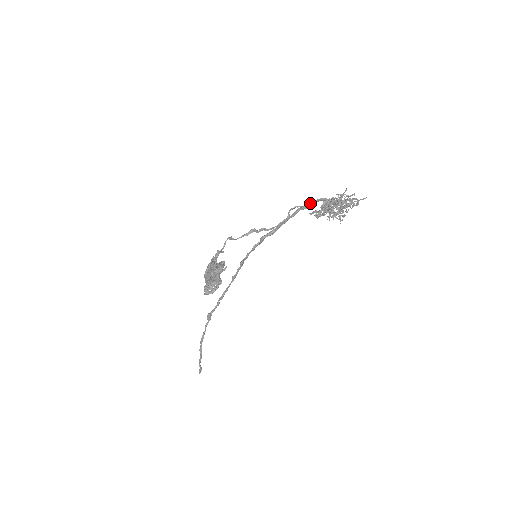
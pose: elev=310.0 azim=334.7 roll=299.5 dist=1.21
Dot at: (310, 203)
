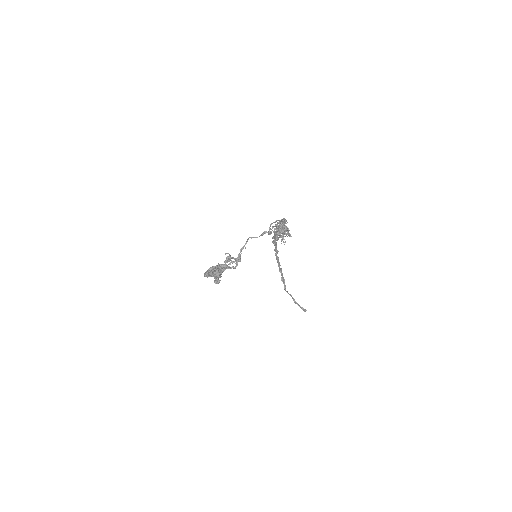
Dot at: (281, 220)
